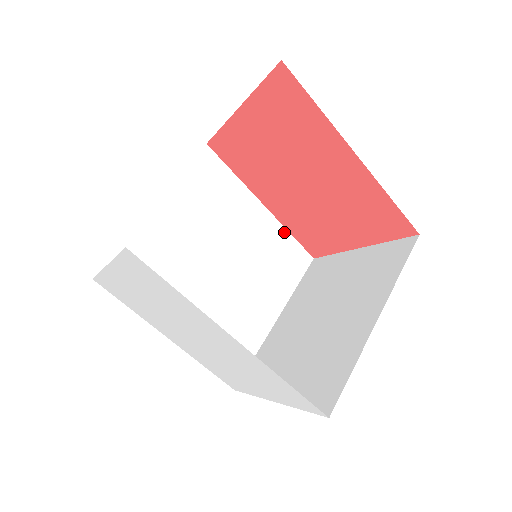
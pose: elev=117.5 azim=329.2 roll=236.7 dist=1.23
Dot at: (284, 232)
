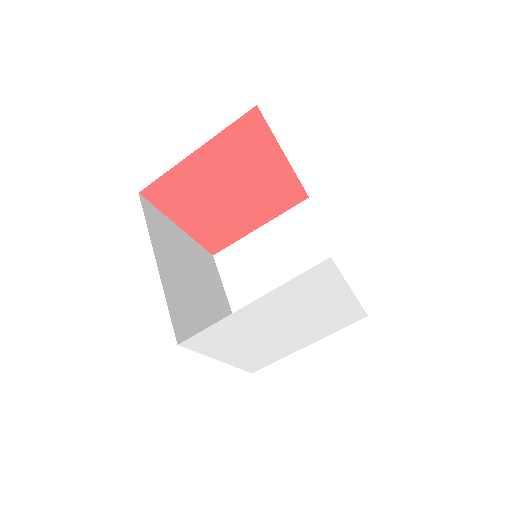
Dot at: (196, 244)
